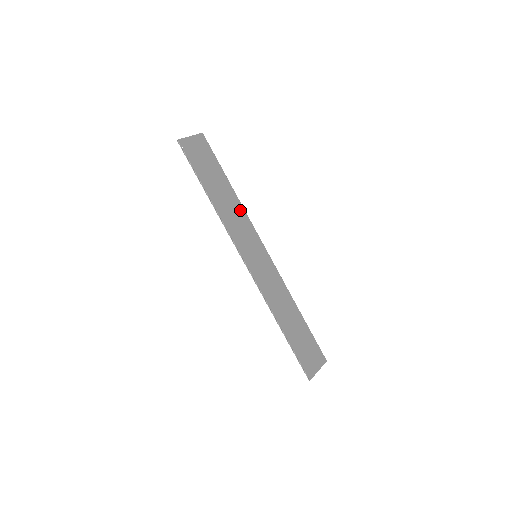
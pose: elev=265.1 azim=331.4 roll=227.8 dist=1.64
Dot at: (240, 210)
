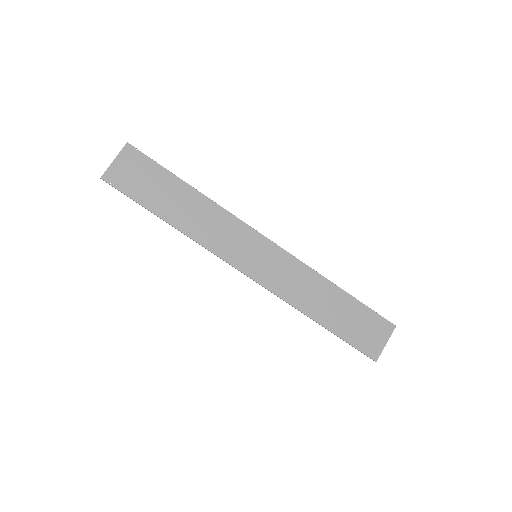
Dot at: (214, 211)
